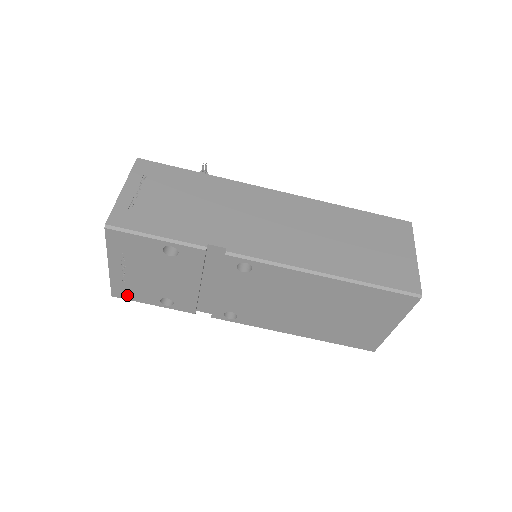
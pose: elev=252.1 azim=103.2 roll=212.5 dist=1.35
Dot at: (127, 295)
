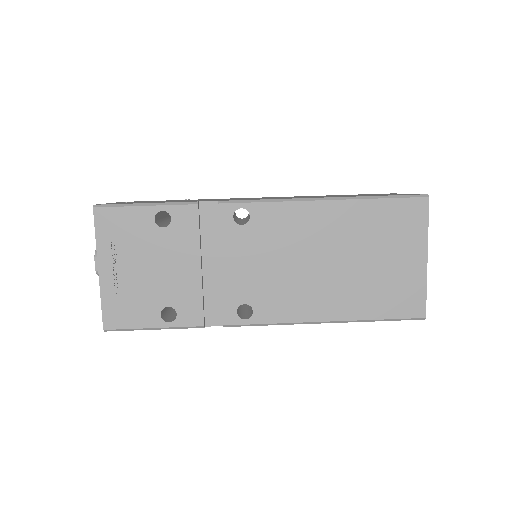
Dot at: (121, 320)
